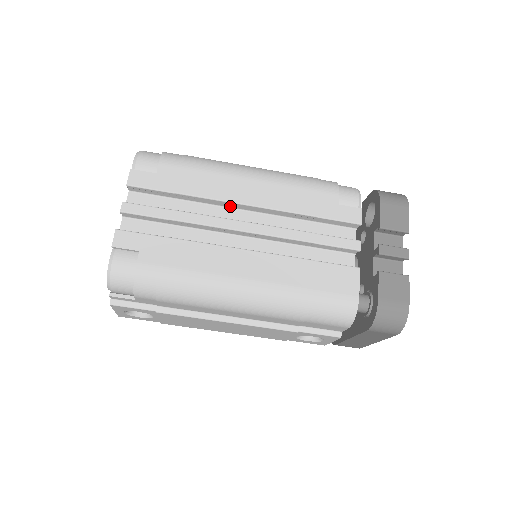
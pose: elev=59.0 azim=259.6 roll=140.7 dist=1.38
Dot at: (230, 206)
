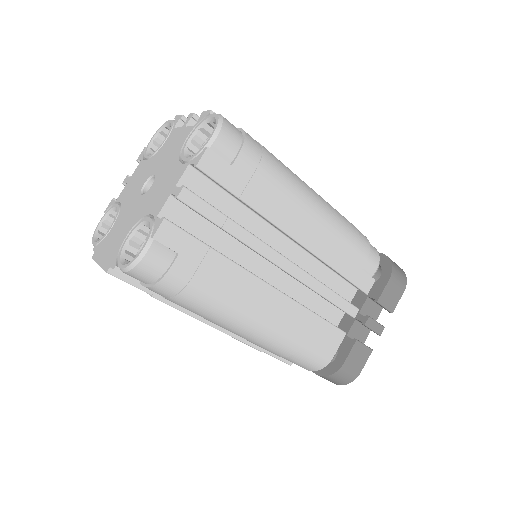
Dot at: occluded
